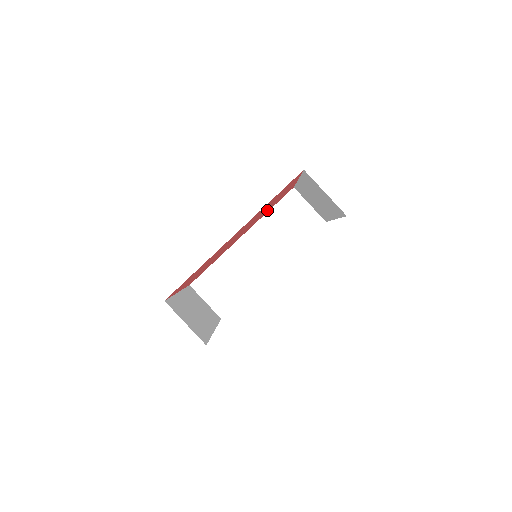
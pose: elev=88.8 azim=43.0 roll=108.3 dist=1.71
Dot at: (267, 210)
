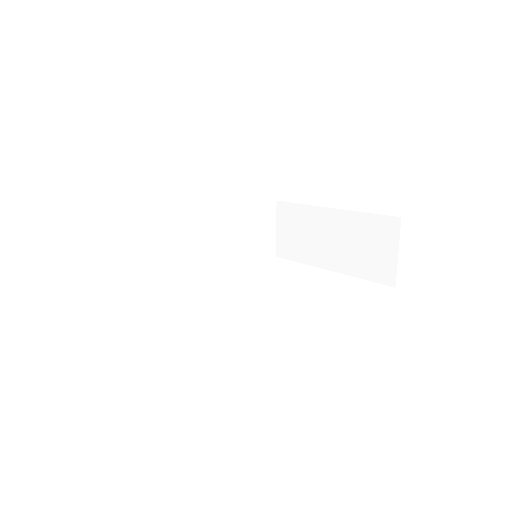
Dot at: occluded
